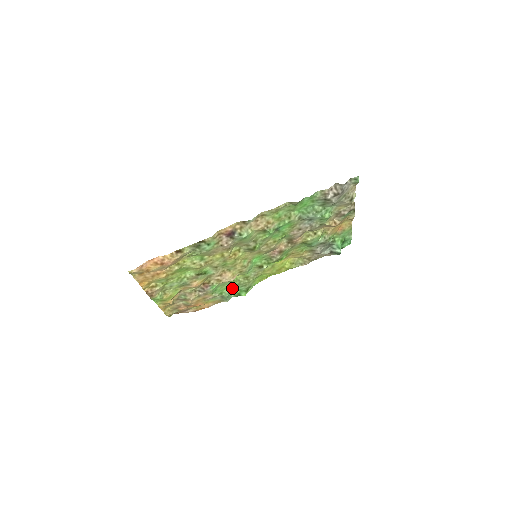
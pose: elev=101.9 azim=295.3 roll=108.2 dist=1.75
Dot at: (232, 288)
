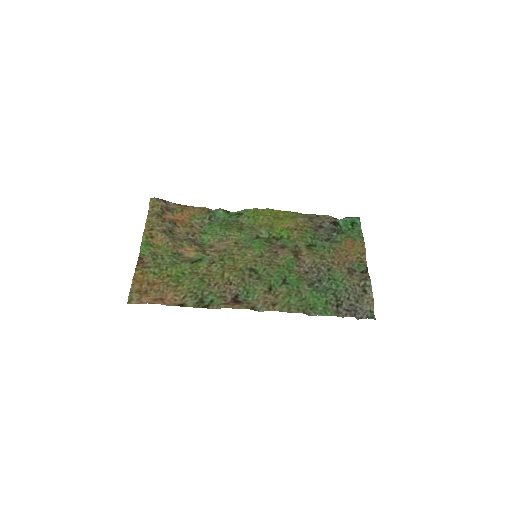
Dot at: (223, 221)
